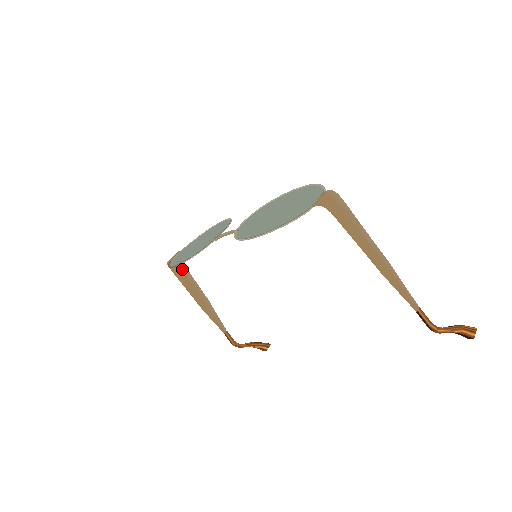
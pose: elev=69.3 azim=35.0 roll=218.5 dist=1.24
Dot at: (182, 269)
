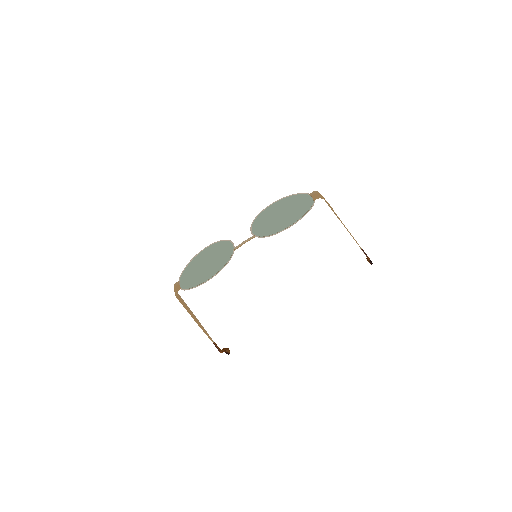
Dot at: (180, 297)
